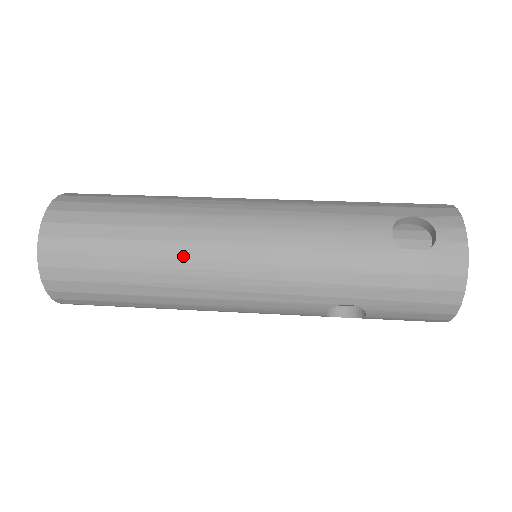
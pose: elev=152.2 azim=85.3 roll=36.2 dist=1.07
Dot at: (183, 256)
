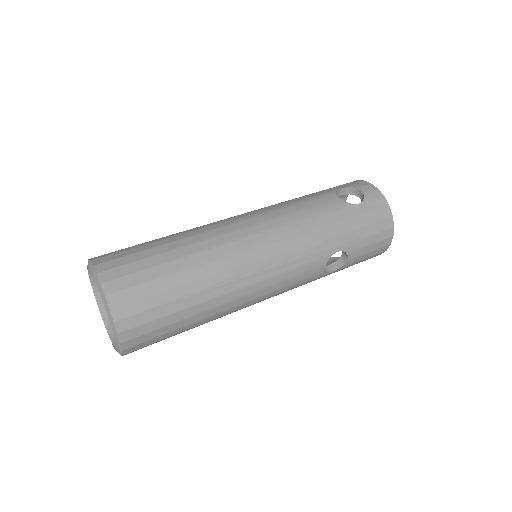
Dot at: (225, 255)
